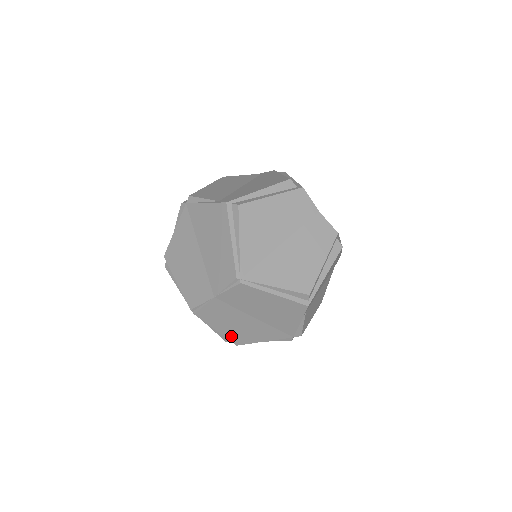
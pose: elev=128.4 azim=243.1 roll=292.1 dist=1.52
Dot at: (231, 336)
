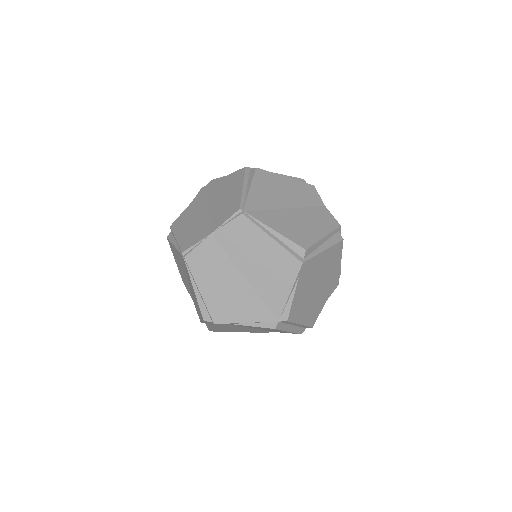
Dot at: (212, 305)
